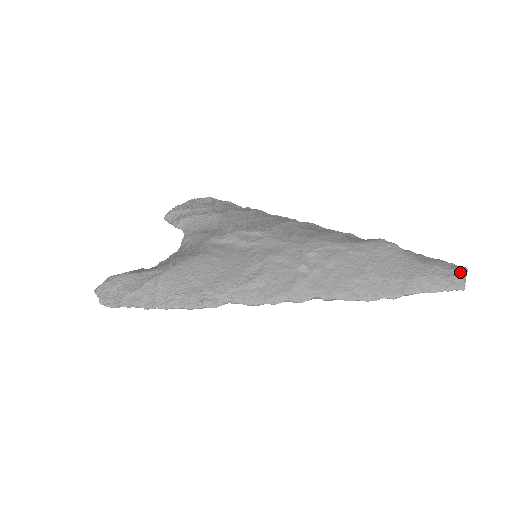
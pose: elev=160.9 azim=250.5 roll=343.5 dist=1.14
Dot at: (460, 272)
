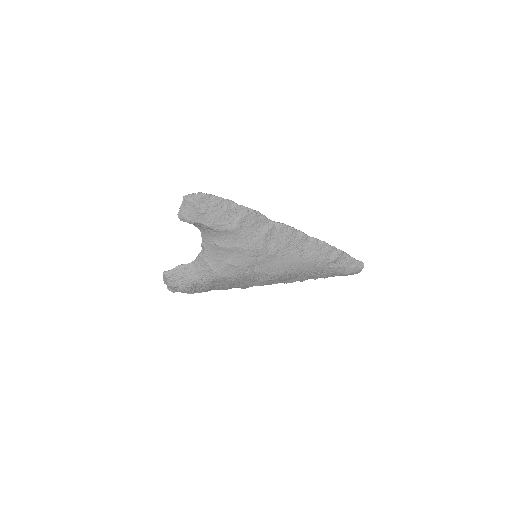
Dot at: occluded
